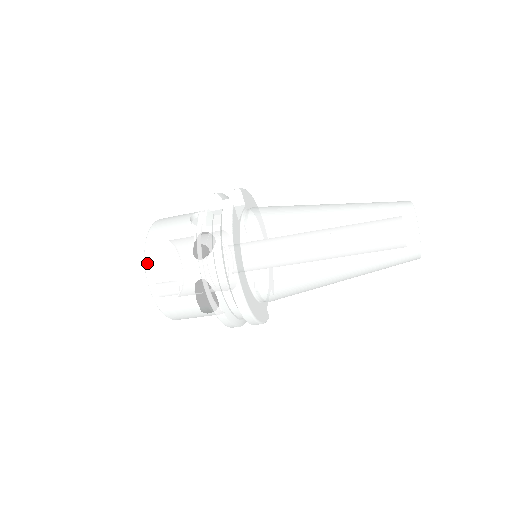
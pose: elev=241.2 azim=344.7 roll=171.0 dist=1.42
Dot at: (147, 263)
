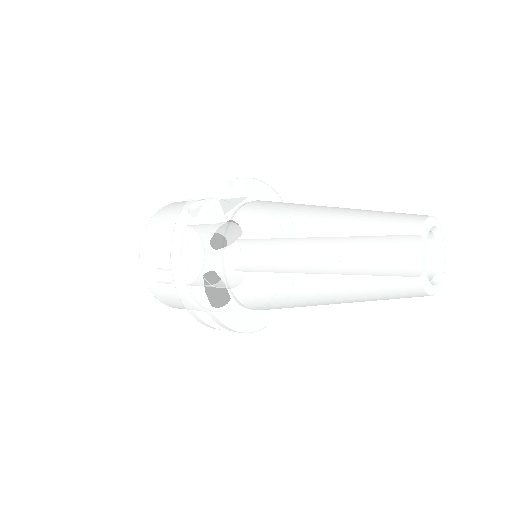
Dot at: (141, 247)
